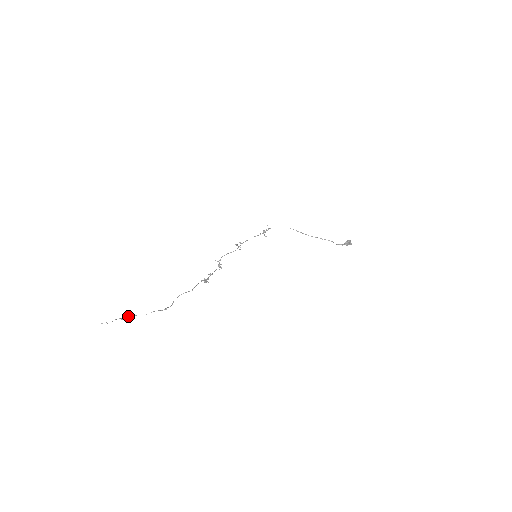
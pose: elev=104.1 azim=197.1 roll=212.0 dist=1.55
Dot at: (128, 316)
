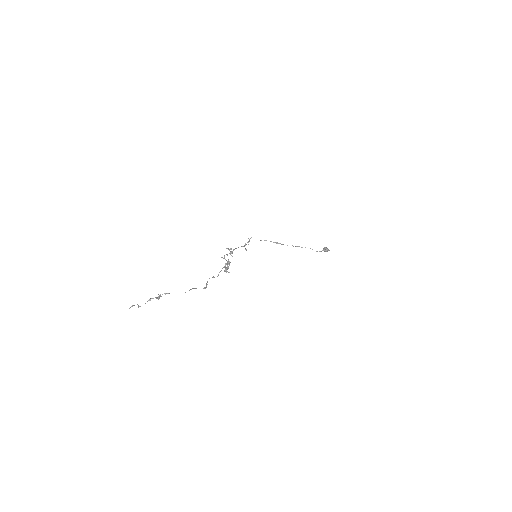
Dot at: (166, 293)
